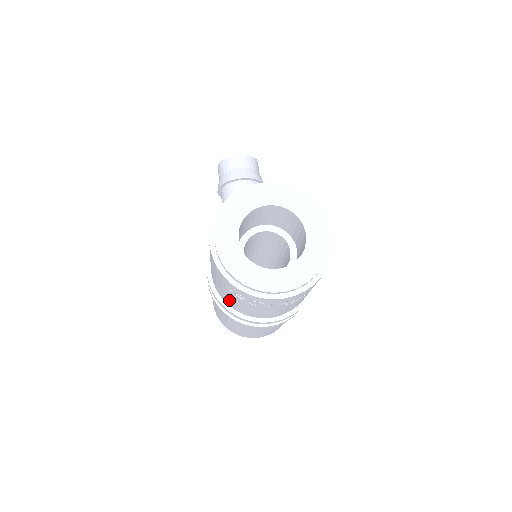
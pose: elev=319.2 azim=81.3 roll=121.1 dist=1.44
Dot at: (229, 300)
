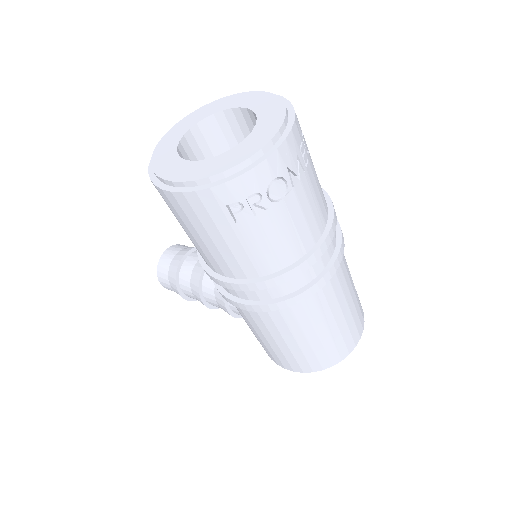
Dot at: (263, 252)
